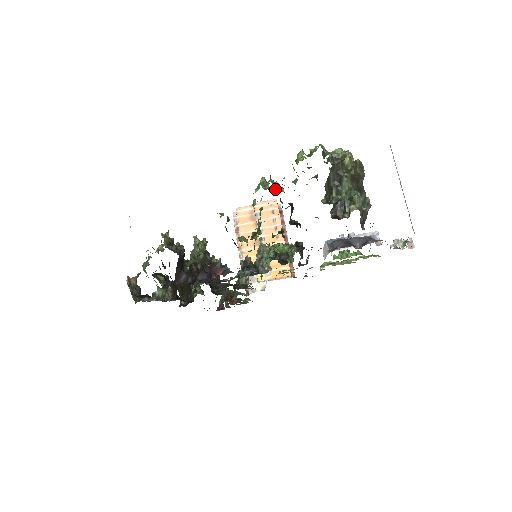
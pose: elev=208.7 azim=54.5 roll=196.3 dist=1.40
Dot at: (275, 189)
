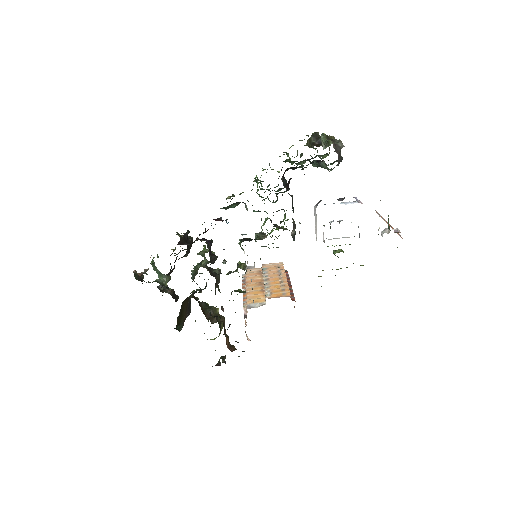
Dot at: (272, 169)
